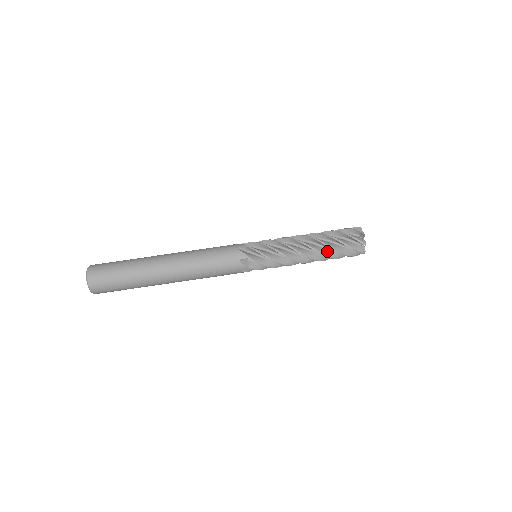
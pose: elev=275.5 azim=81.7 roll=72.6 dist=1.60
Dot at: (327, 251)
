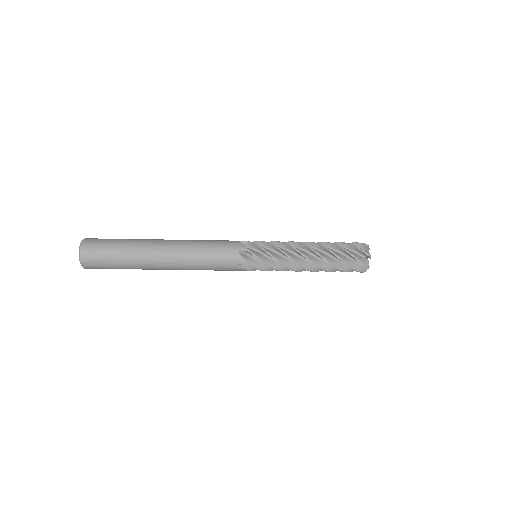
Dot at: occluded
